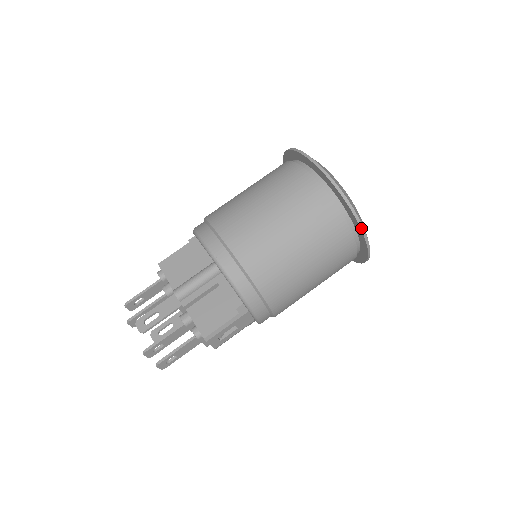
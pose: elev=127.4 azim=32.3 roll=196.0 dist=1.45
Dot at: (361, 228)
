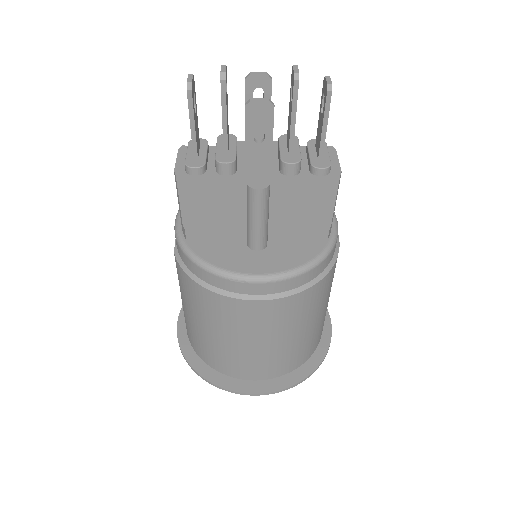
Dot at: occluded
